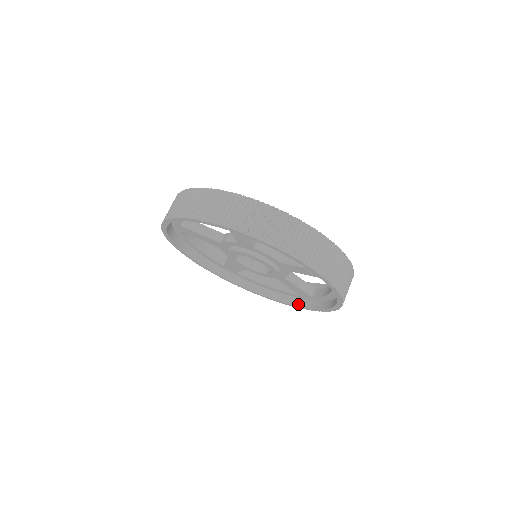
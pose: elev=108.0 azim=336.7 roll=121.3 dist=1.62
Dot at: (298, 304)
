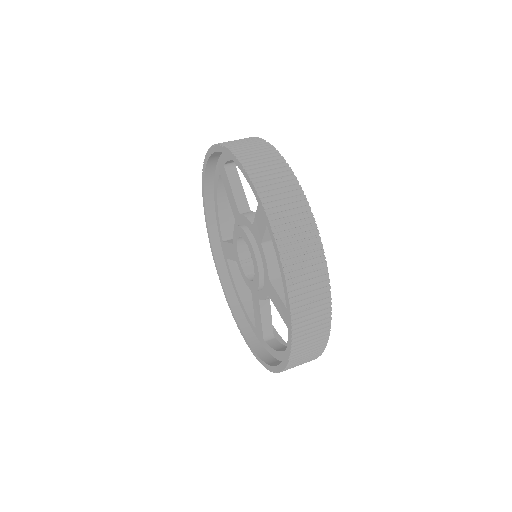
Dot at: (247, 335)
